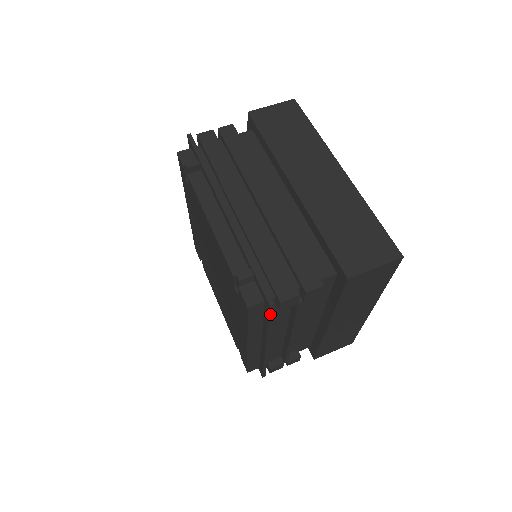
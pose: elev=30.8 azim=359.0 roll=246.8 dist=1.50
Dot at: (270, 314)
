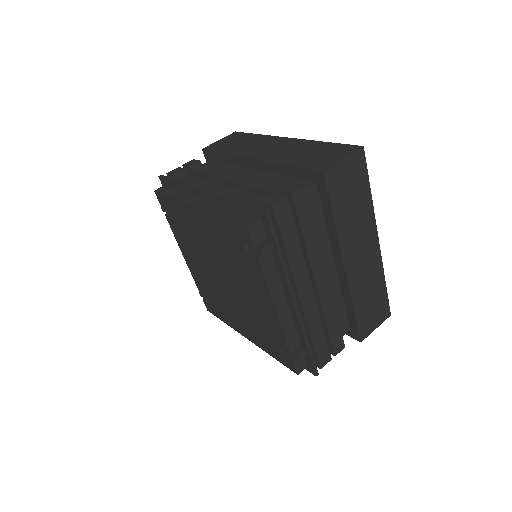
Dot at: (306, 368)
